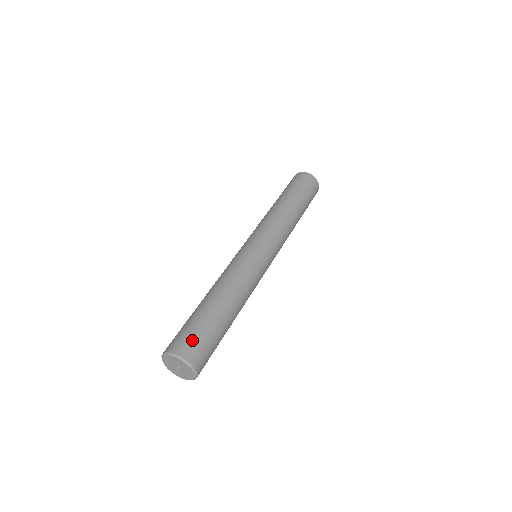
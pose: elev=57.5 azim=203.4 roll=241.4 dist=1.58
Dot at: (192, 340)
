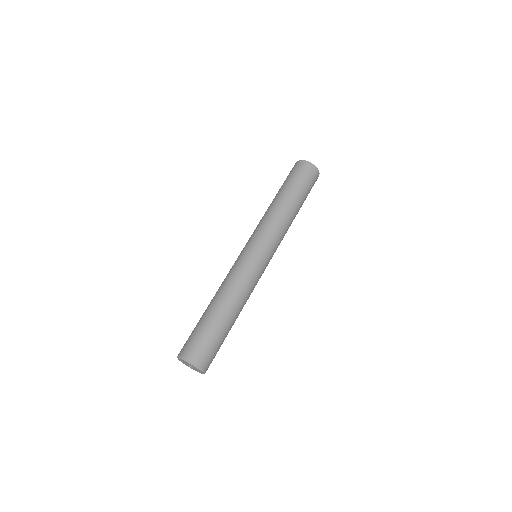
Dot at: (205, 351)
